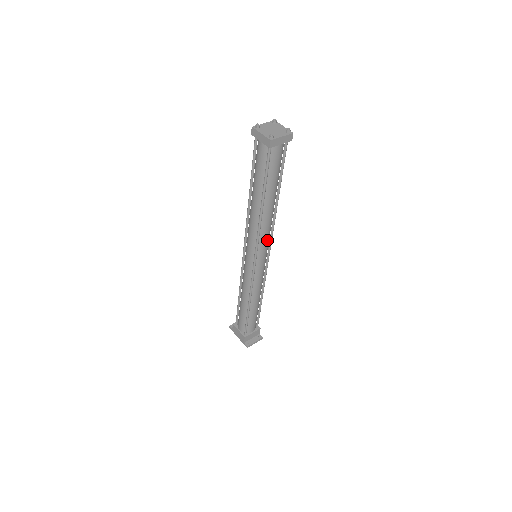
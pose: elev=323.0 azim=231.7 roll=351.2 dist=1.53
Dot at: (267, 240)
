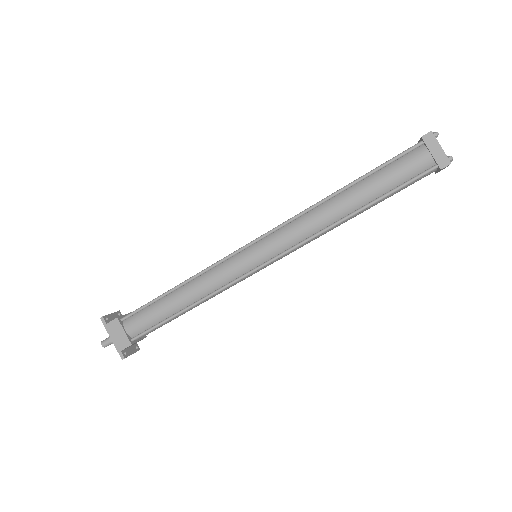
Dot at: (297, 248)
